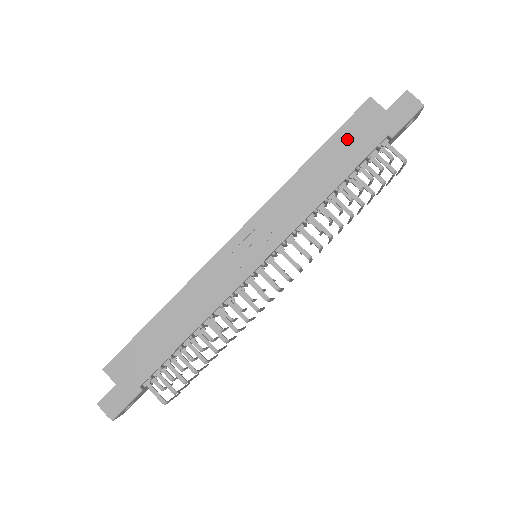
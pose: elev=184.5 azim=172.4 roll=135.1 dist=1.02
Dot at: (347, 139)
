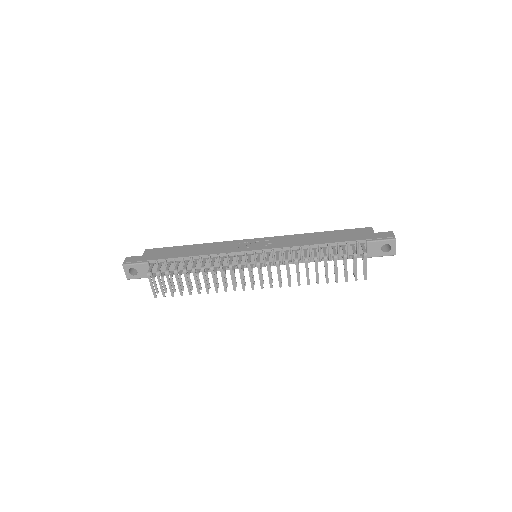
Dot at: (344, 233)
